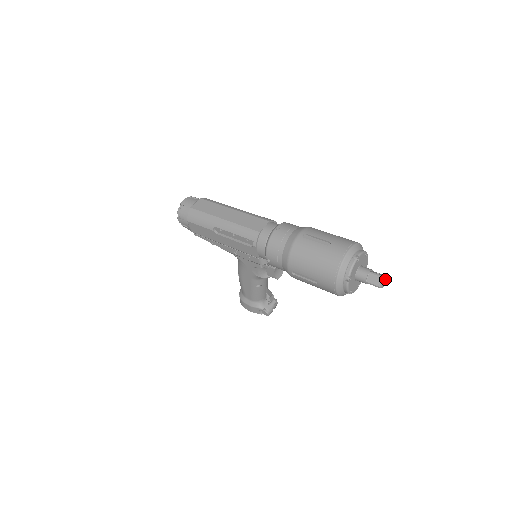
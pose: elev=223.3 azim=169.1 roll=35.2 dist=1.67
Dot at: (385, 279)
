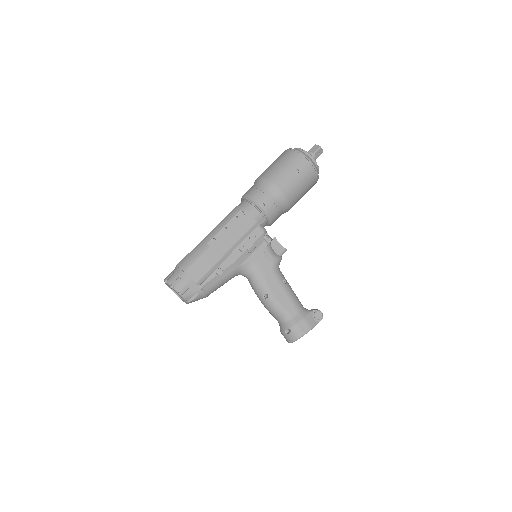
Dot at: occluded
